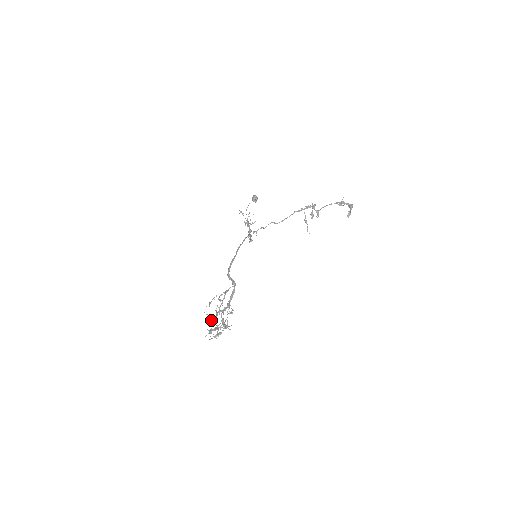
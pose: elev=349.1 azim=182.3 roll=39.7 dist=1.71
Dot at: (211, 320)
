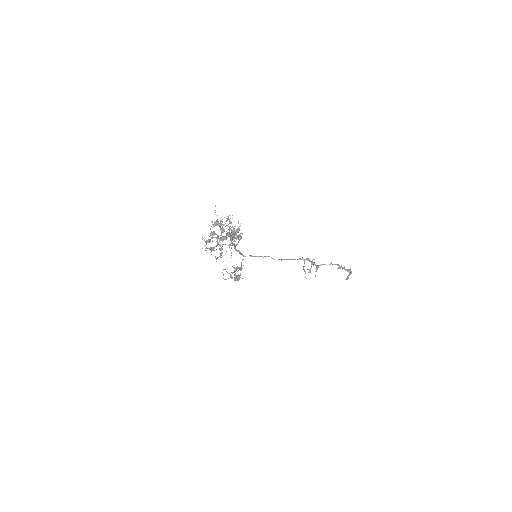
Dot at: occluded
